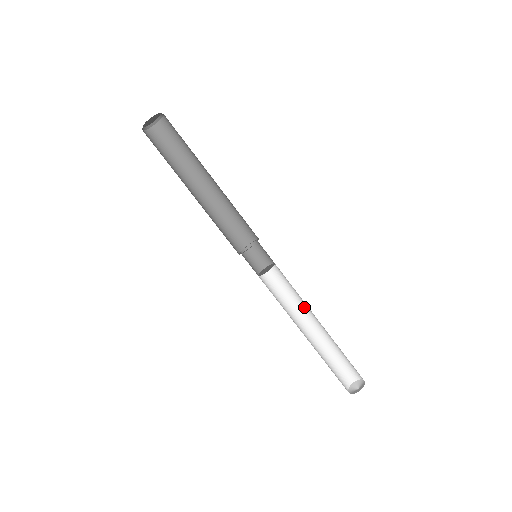
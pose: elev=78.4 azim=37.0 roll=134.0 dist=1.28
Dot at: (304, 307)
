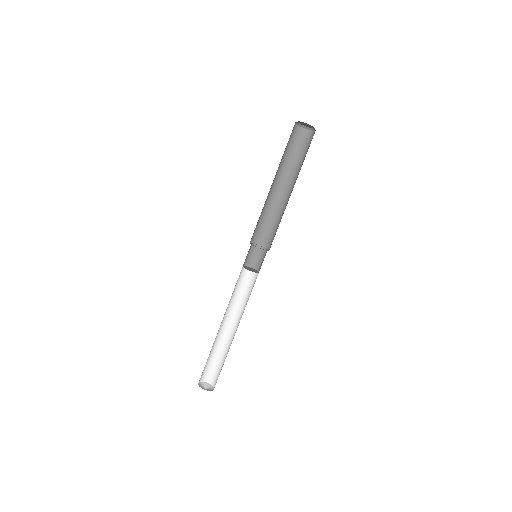
Dot at: (232, 309)
